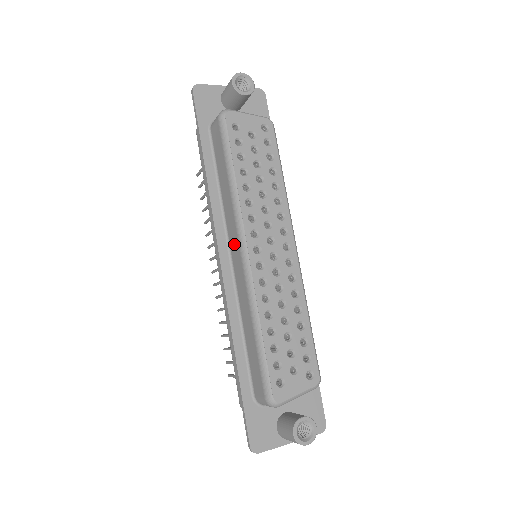
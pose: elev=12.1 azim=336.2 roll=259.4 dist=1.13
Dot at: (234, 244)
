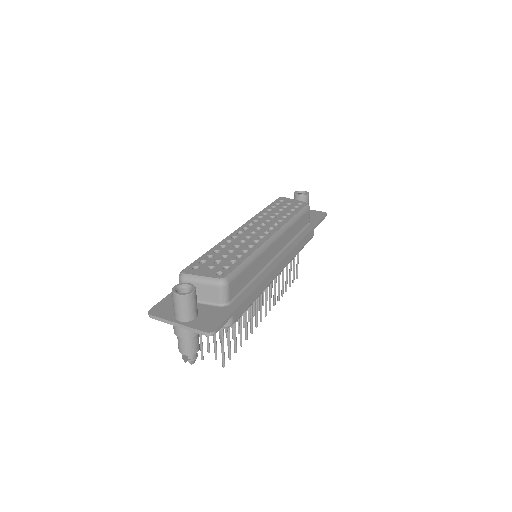
Dot at: occluded
